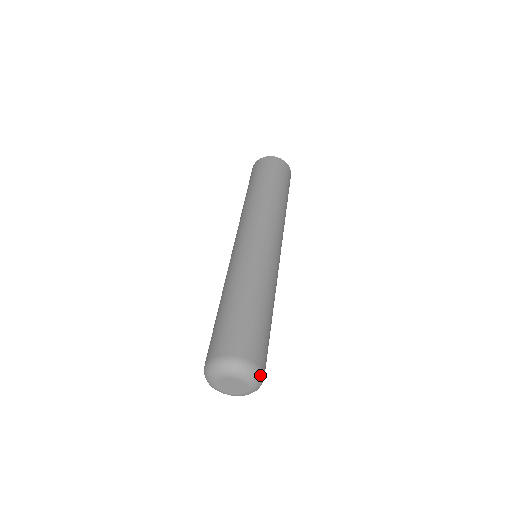
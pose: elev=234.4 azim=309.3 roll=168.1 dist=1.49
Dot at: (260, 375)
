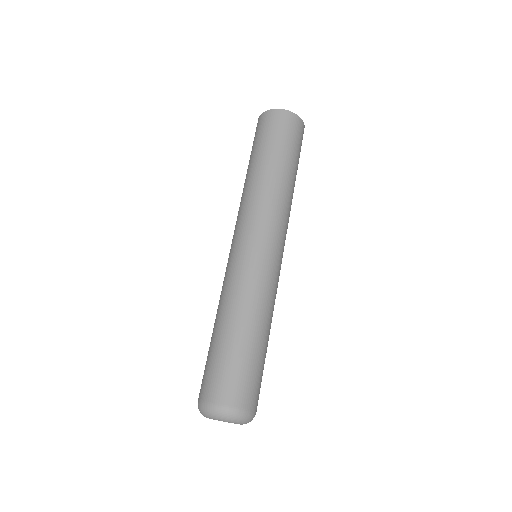
Dot at: occluded
